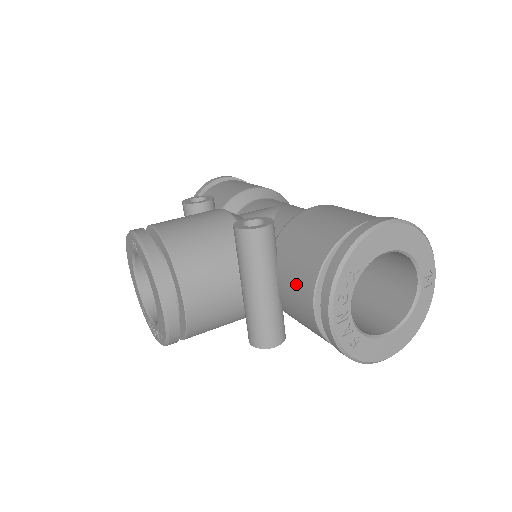
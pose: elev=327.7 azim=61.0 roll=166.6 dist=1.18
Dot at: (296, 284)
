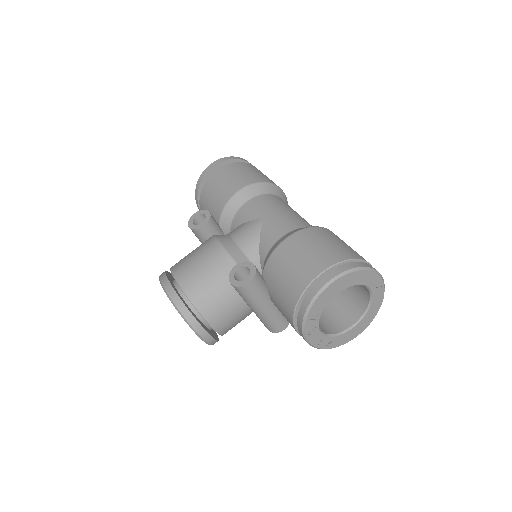
Dot at: (282, 312)
